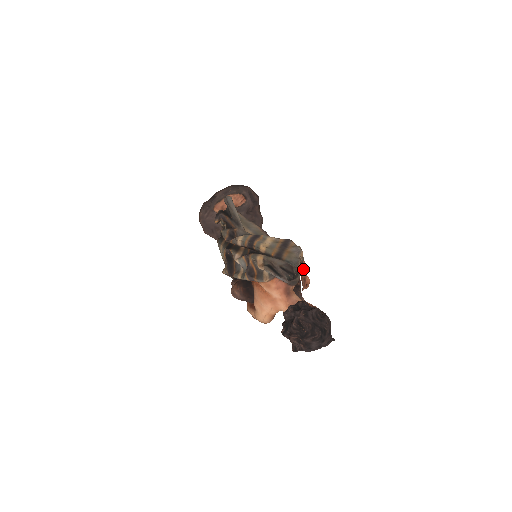
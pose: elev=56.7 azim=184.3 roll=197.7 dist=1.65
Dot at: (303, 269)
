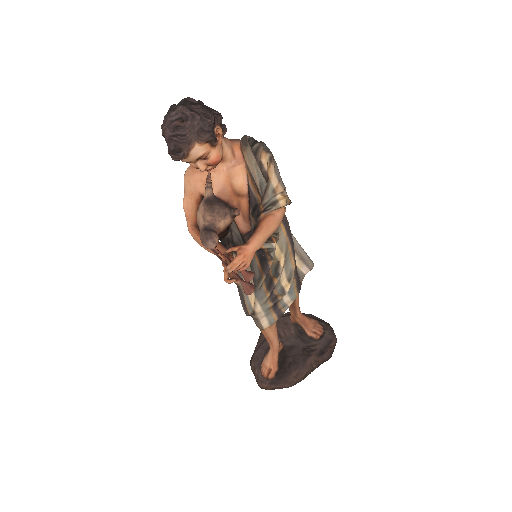
Dot at: (258, 229)
